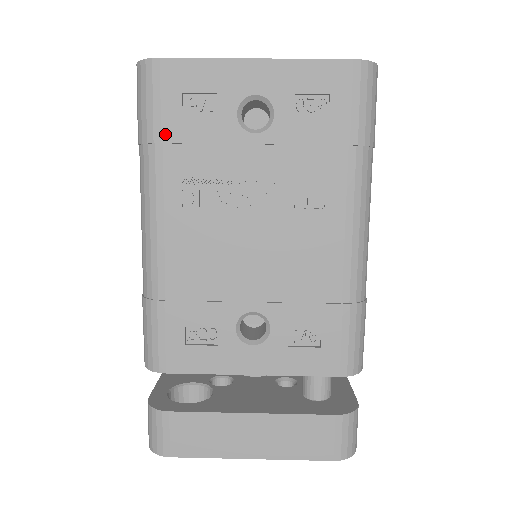
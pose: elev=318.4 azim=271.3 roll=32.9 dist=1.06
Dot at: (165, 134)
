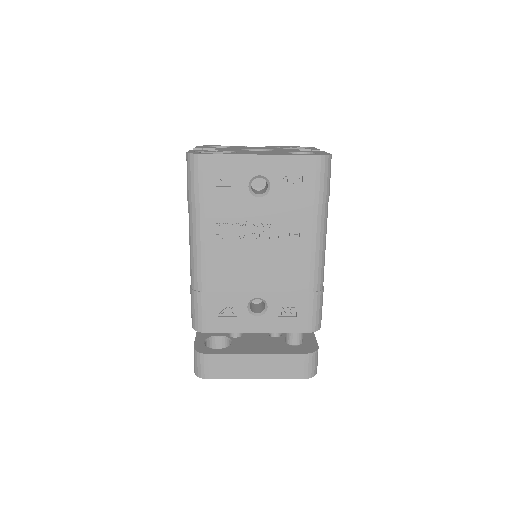
Dot at: (206, 198)
